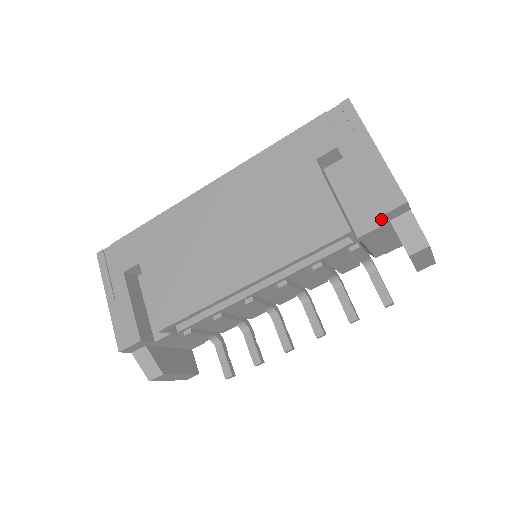
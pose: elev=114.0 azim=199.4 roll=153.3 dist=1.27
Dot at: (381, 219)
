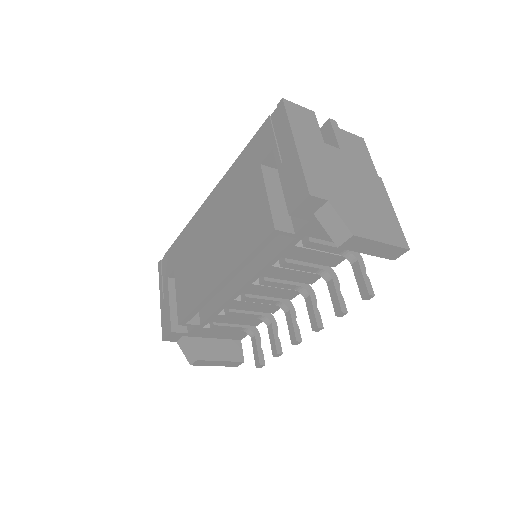
Dot at: (299, 214)
